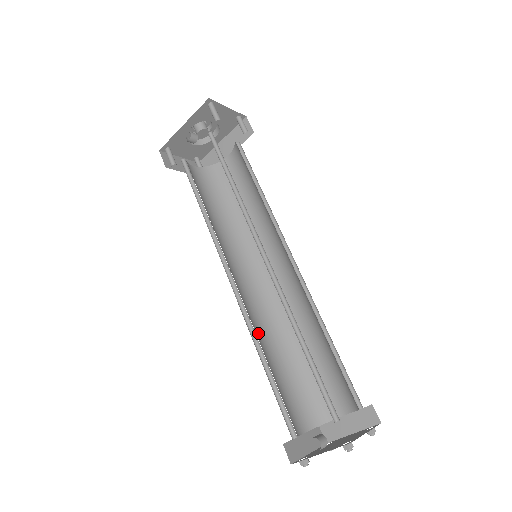
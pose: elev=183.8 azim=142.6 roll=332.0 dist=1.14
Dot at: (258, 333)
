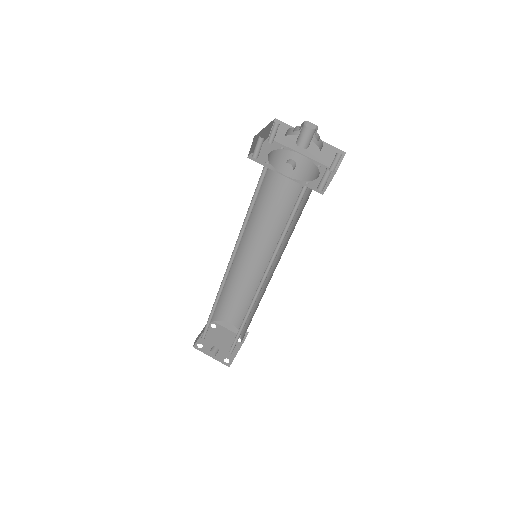
Dot at: occluded
